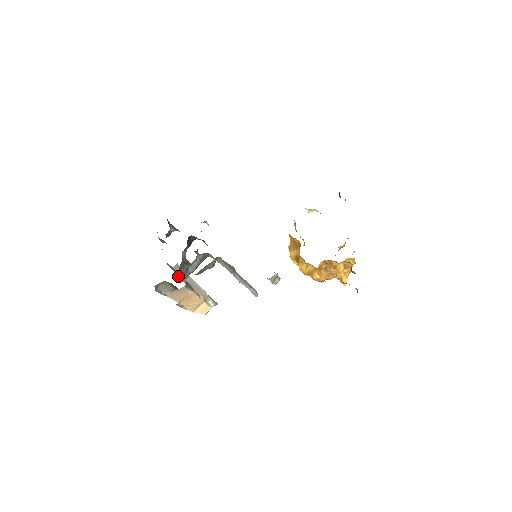
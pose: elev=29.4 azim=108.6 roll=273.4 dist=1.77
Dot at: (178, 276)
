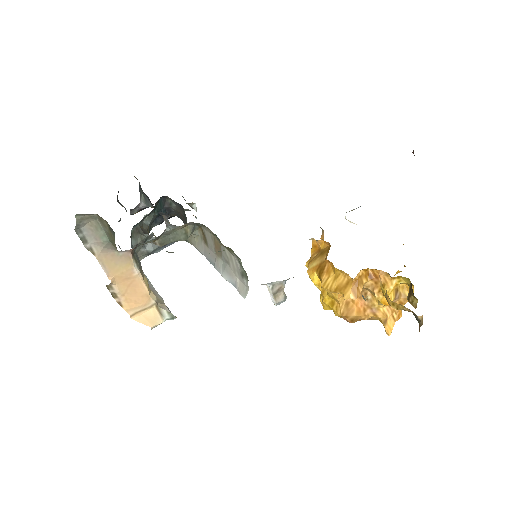
Dot at: occluded
